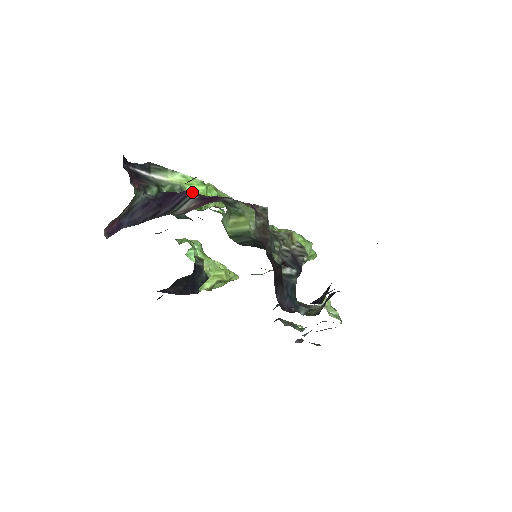
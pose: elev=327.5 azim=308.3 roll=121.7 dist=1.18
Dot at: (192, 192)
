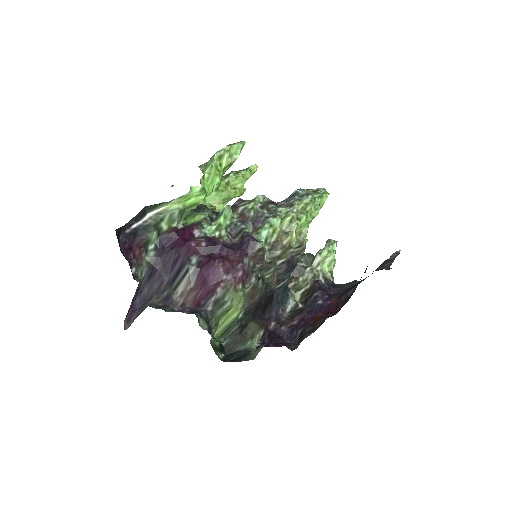
Dot at: (188, 256)
